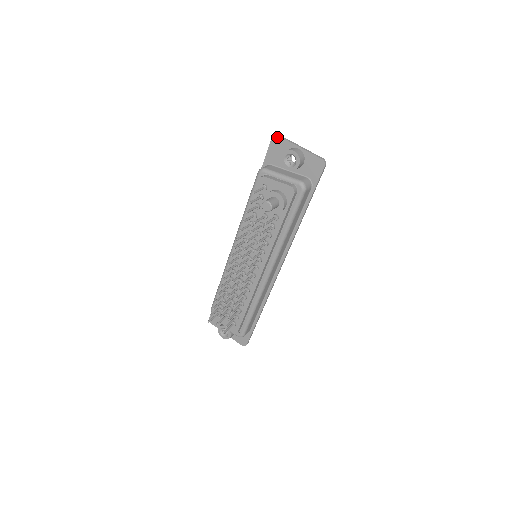
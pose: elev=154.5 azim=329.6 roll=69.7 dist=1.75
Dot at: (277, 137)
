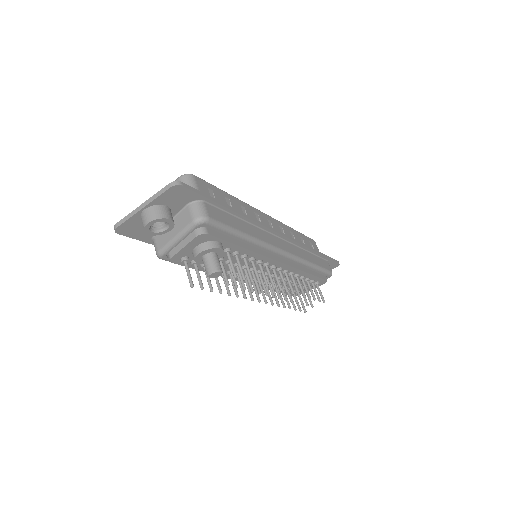
Dot at: (118, 229)
